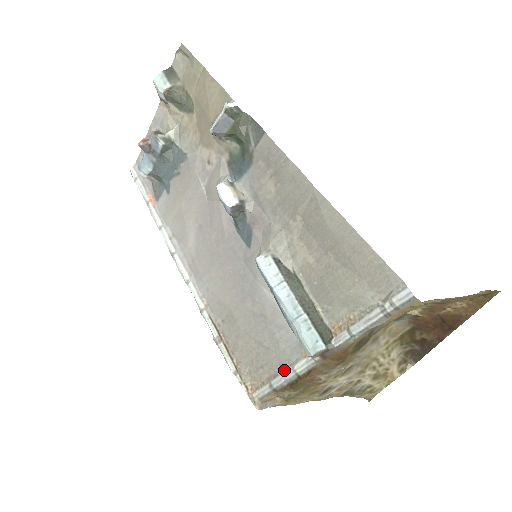
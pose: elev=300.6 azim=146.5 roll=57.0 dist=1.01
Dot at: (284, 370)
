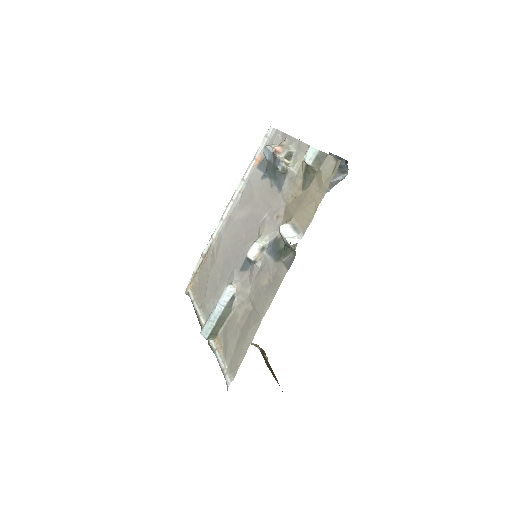
Dot at: (200, 309)
